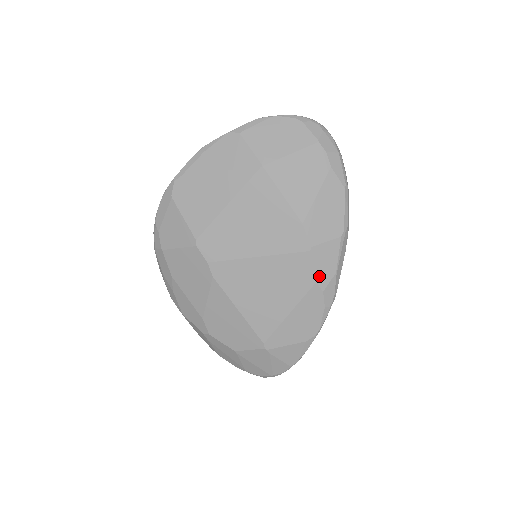
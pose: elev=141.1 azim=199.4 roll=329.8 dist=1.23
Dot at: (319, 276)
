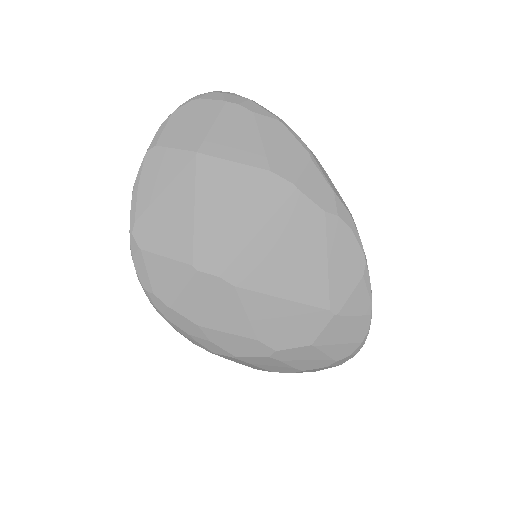
Dot at: (323, 205)
